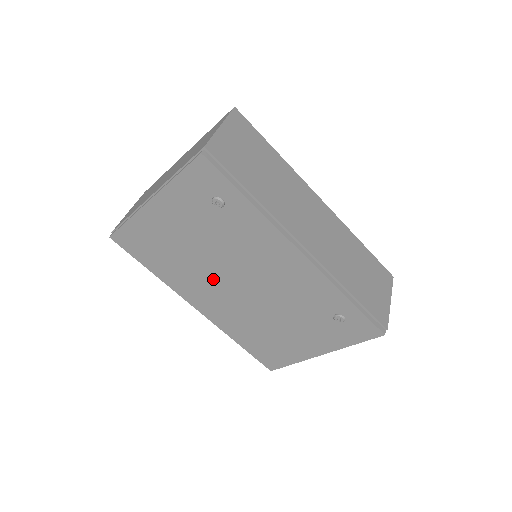
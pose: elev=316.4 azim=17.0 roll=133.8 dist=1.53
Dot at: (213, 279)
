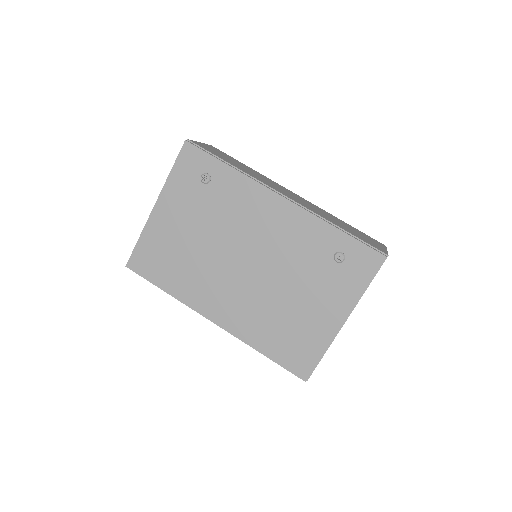
Dot at: (219, 270)
